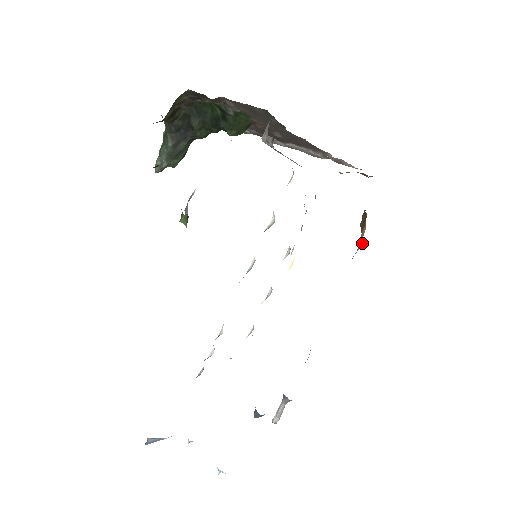
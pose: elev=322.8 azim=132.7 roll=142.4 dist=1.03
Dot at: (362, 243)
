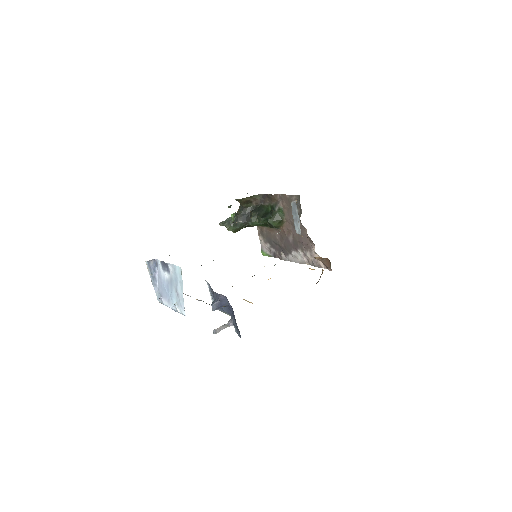
Dot at: occluded
